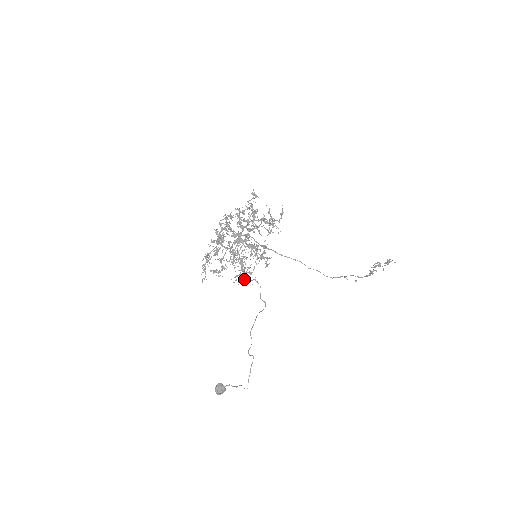
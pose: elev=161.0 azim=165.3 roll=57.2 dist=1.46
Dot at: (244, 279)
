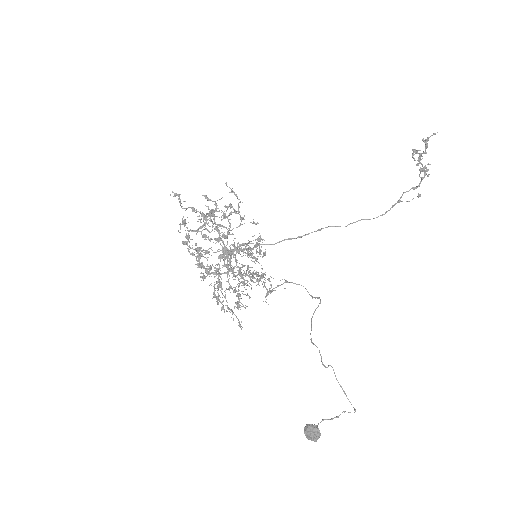
Dot at: occluded
